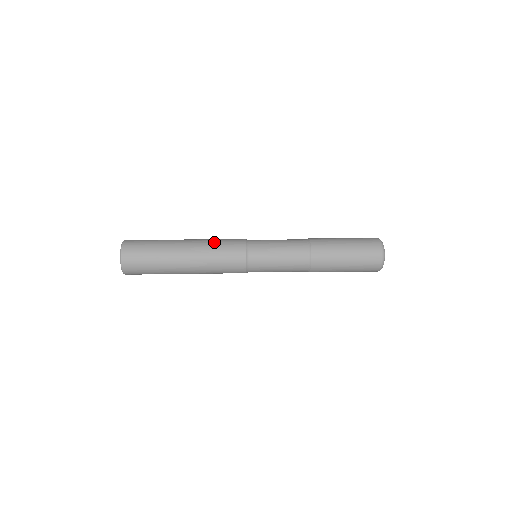
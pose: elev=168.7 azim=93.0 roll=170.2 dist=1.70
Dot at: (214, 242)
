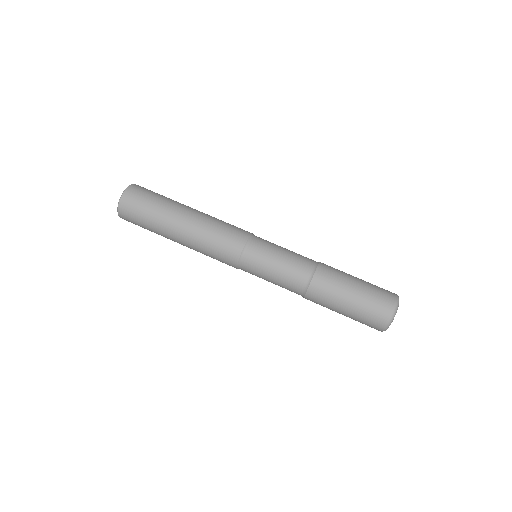
Dot at: (217, 224)
